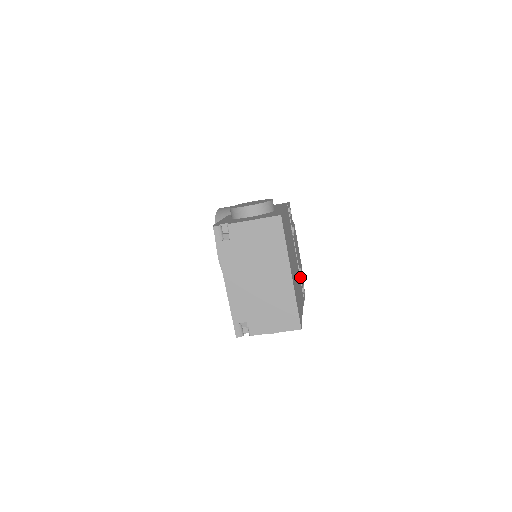
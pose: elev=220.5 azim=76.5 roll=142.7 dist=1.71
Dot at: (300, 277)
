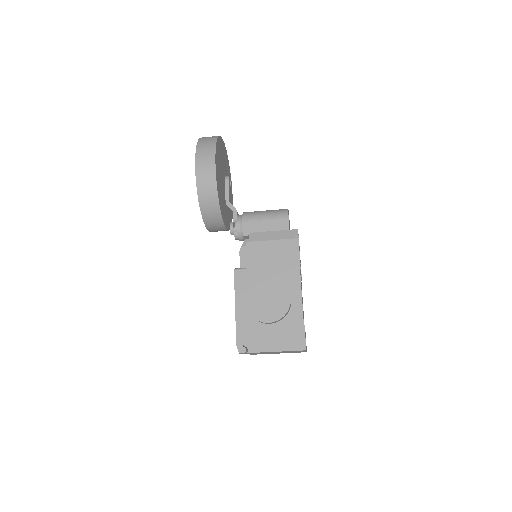
Dot at: occluded
